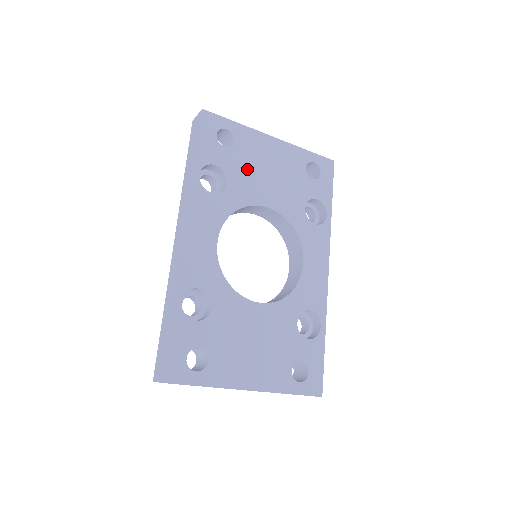
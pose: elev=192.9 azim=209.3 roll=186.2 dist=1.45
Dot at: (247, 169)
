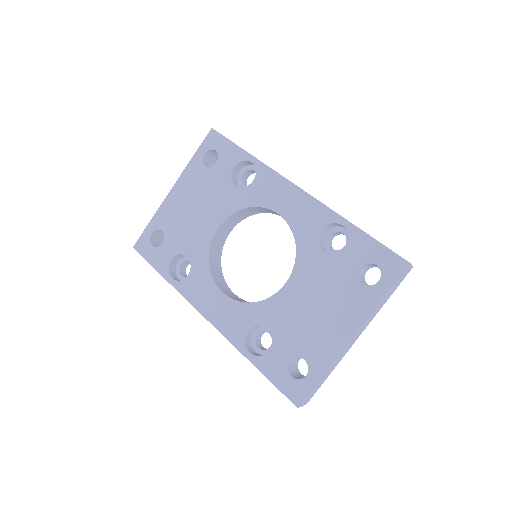
Dot at: (184, 231)
